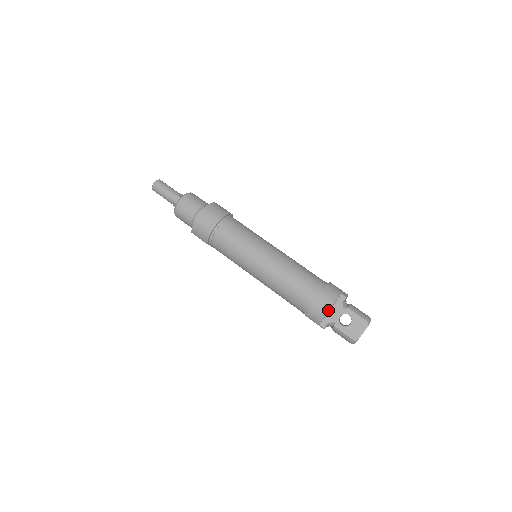
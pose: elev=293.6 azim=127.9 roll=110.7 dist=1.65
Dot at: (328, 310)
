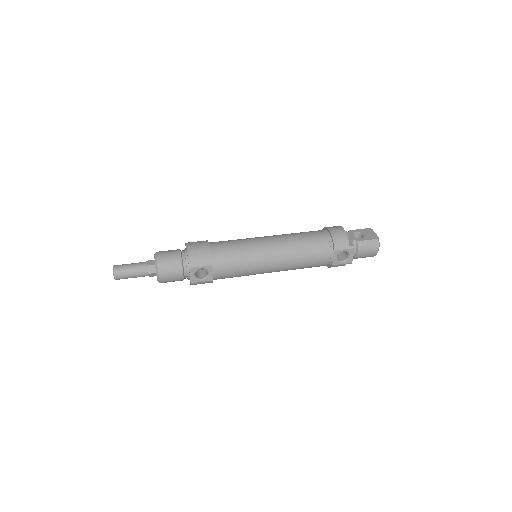
Dot at: (344, 230)
